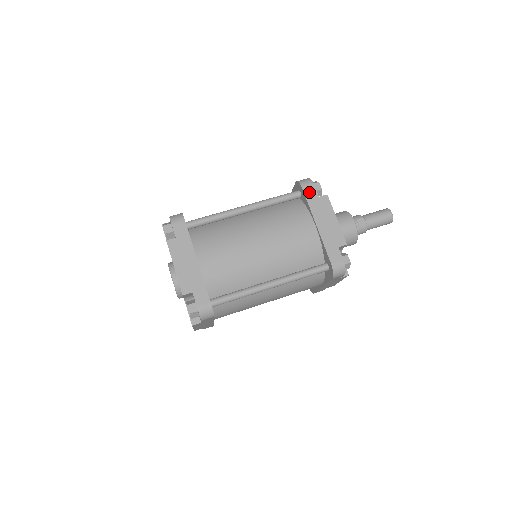
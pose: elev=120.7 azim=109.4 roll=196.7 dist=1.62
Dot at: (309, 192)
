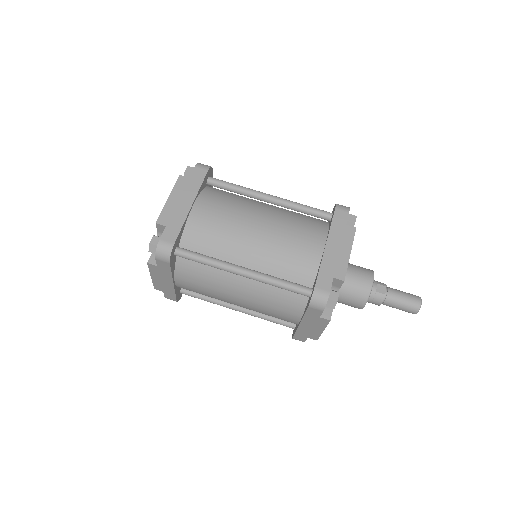
Dot at: (339, 215)
